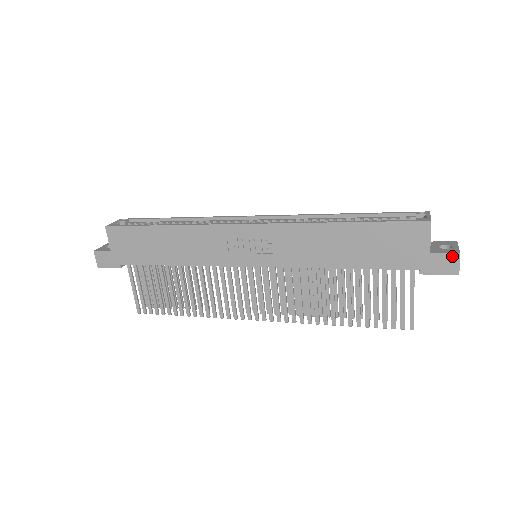
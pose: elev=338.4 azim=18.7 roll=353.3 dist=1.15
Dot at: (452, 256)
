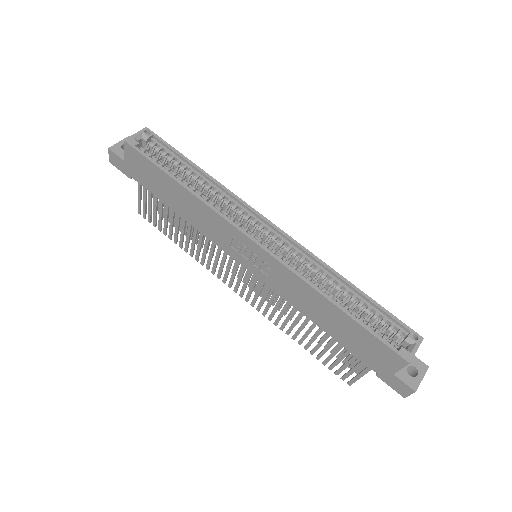
Dot at: (408, 388)
